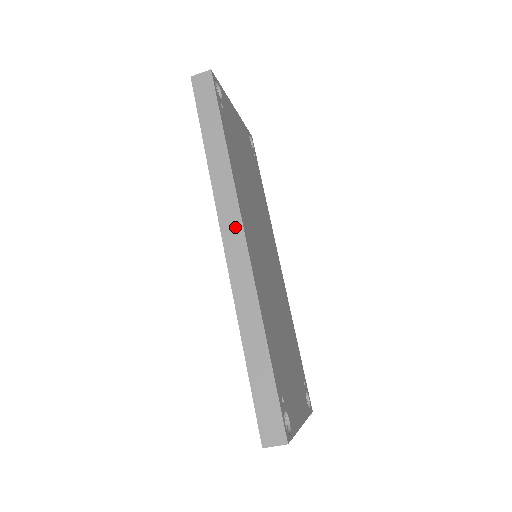
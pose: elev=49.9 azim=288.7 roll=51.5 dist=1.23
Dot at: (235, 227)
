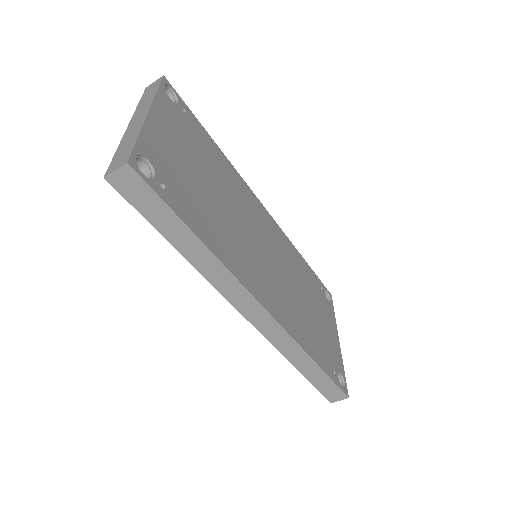
Dot at: (251, 305)
